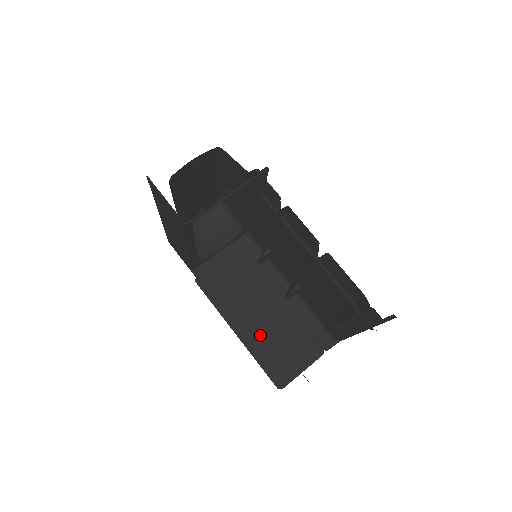
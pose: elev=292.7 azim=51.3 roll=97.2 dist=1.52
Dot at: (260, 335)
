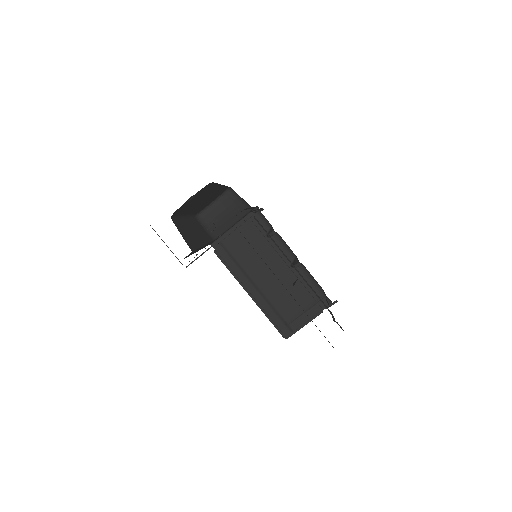
Dot at: (269, 298)
